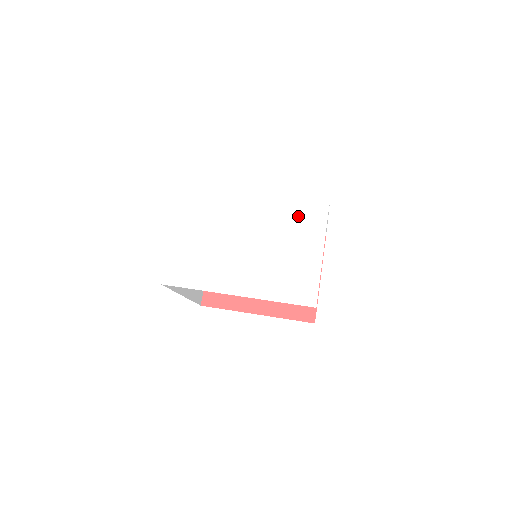
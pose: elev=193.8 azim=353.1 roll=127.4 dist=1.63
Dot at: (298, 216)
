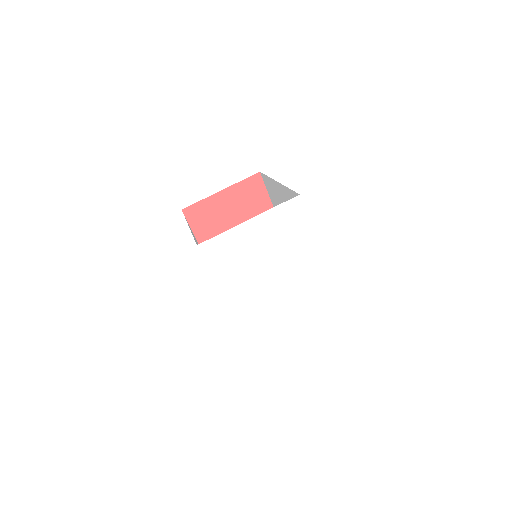
Dot at: (310, 303)
